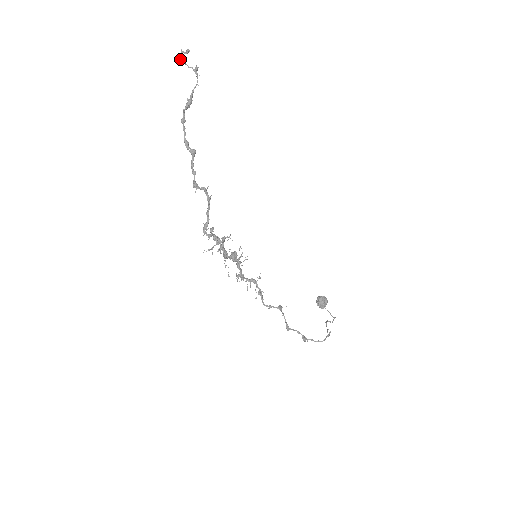
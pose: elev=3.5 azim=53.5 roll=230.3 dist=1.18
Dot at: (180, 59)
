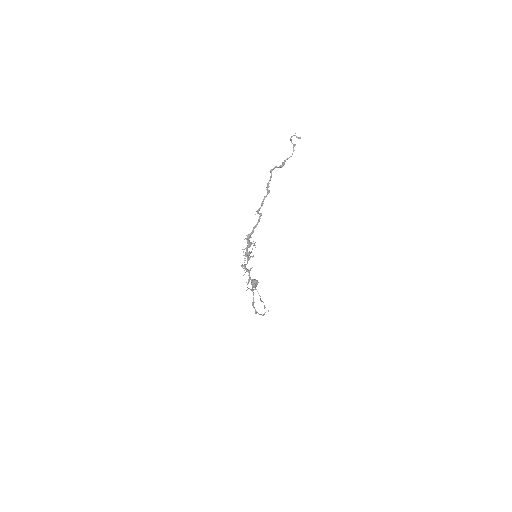
Dot at: occluded
